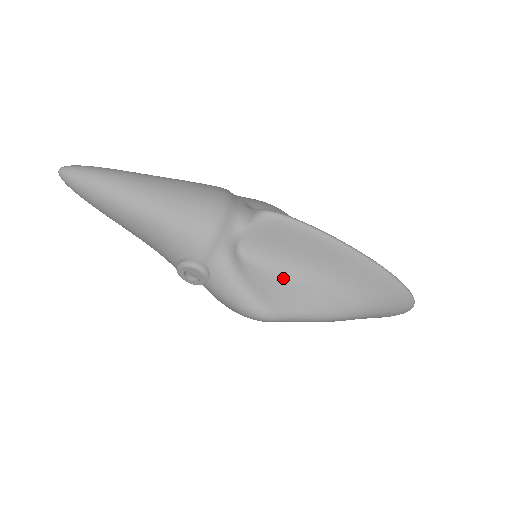
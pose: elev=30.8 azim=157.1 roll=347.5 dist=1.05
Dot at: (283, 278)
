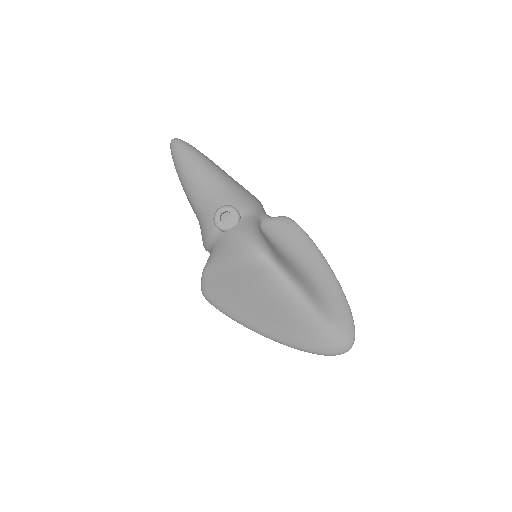
Dot at: (283, 255)
